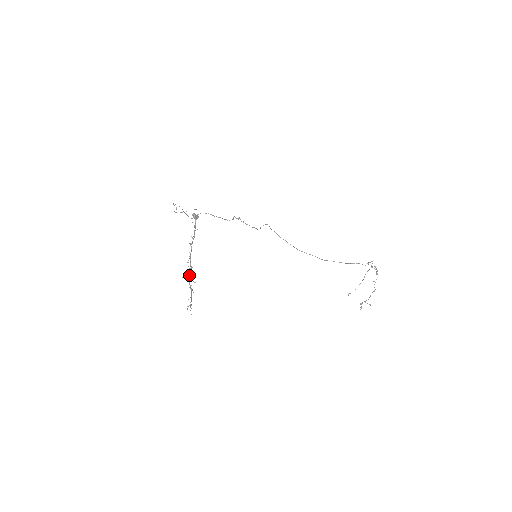
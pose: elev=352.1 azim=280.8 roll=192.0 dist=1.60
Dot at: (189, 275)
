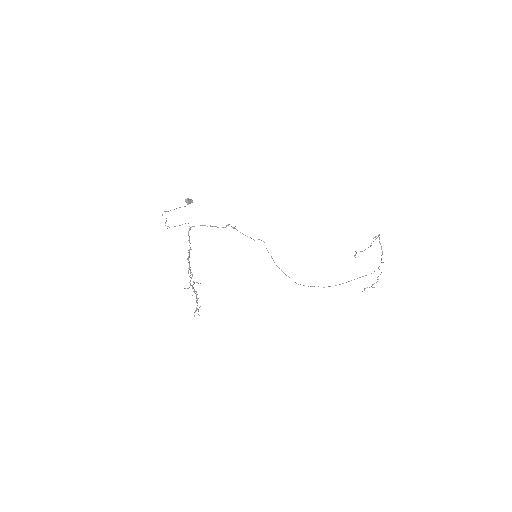
Dot at: (191, 285)
